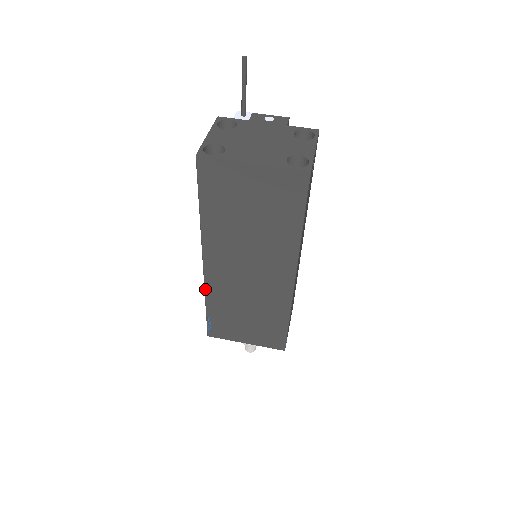
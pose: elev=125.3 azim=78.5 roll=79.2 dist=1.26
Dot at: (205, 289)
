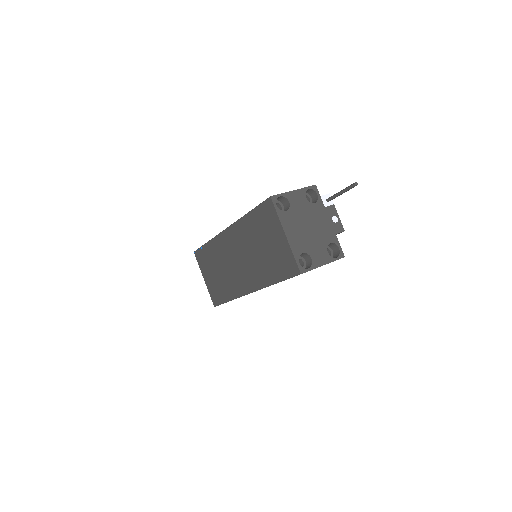
Dot at: (215, 237)
